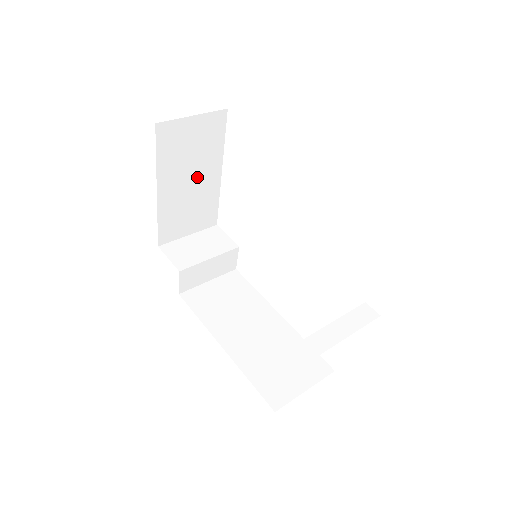
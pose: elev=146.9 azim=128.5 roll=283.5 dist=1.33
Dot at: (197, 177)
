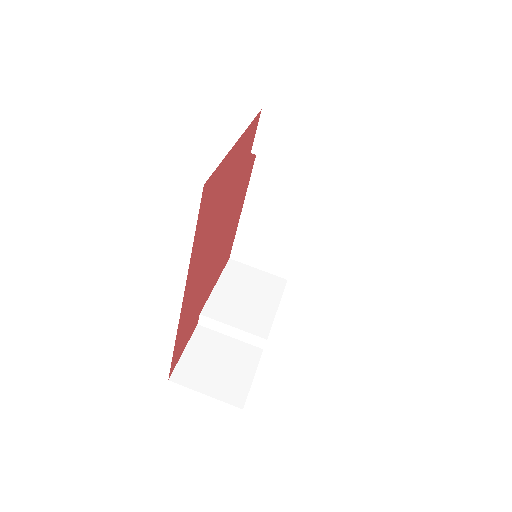
Dot at: occluded
